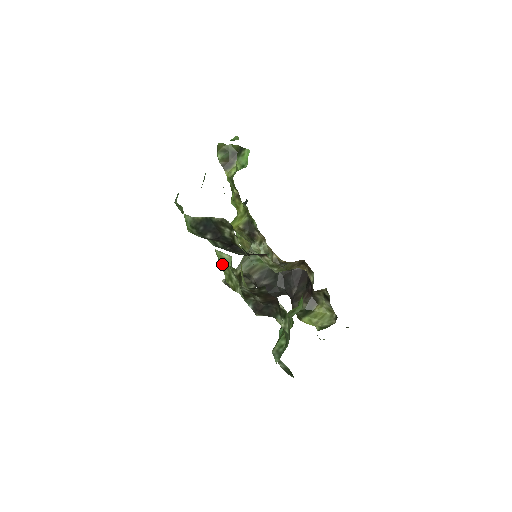
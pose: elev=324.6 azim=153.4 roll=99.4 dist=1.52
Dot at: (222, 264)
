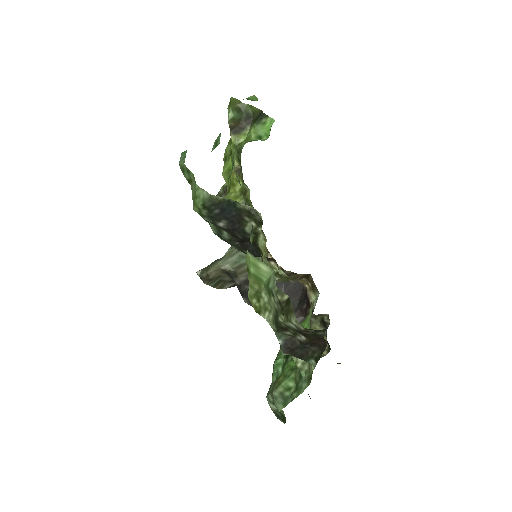
Dot at: (253, 275)
